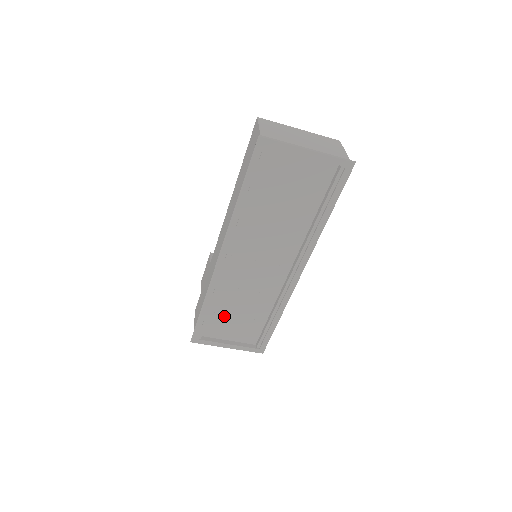
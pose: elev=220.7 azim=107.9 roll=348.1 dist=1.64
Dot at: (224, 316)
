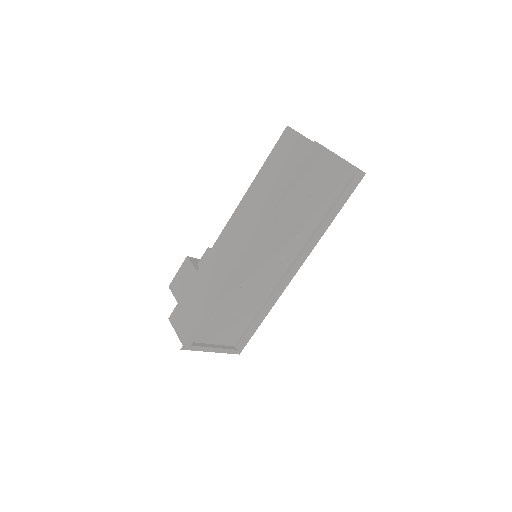
Dot at: (219, 318)
